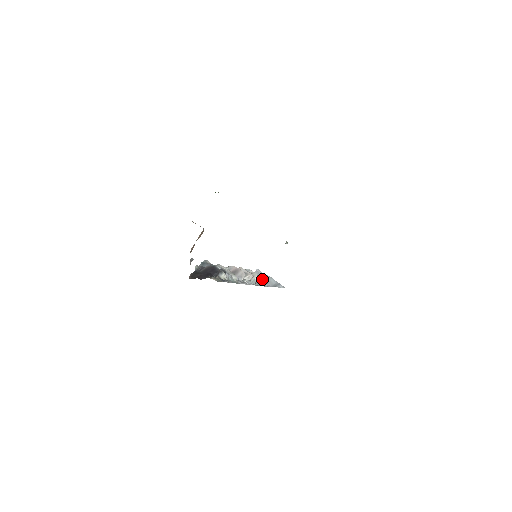
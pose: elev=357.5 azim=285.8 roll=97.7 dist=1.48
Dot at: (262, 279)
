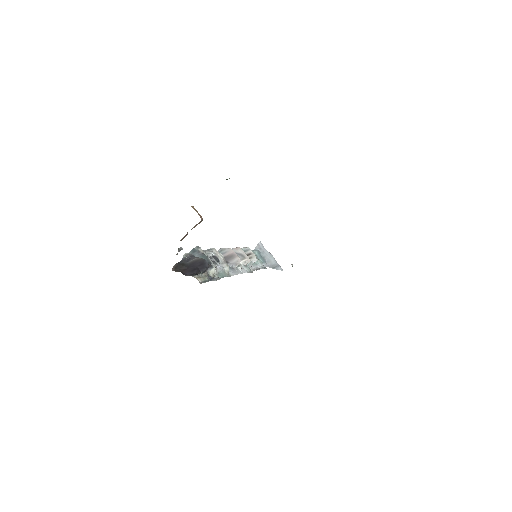
Dot at: (262, 255)
